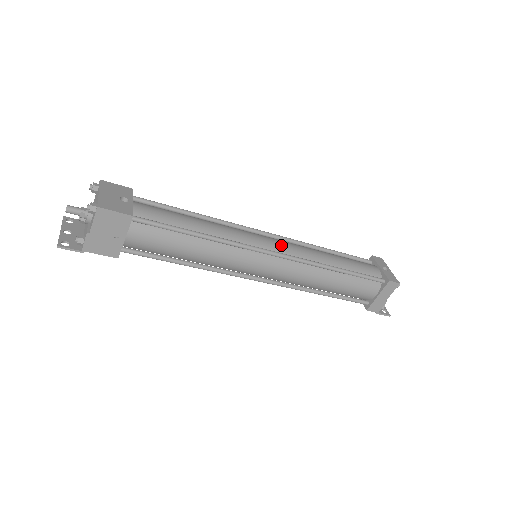
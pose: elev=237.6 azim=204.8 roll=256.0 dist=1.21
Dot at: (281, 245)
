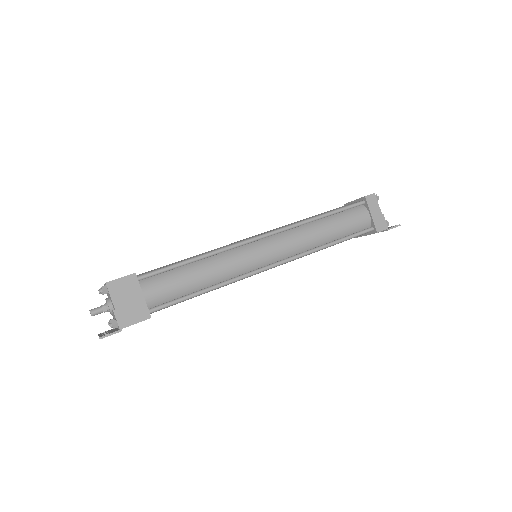
Dot at: occluded
